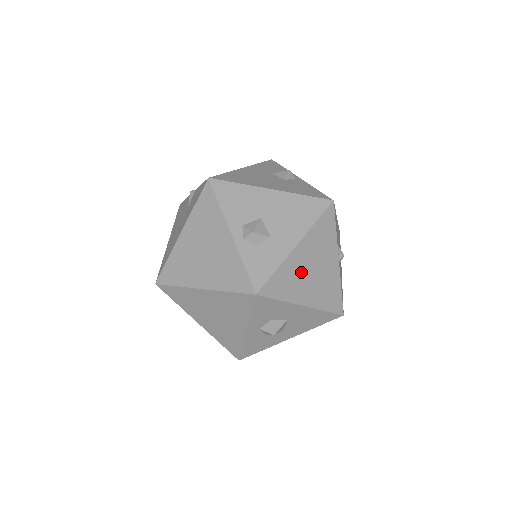
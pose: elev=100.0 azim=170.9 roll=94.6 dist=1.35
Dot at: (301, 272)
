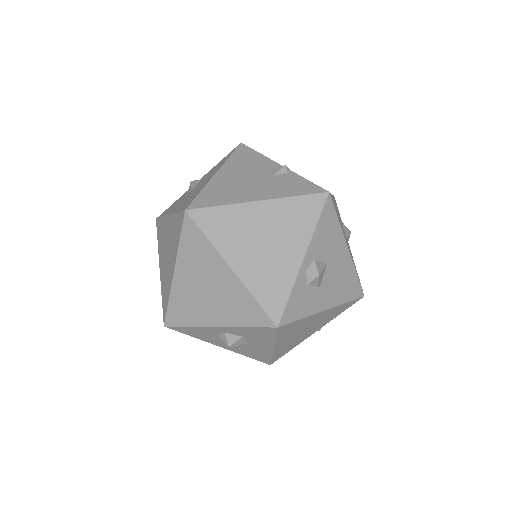
Dot at: (303, 327)
